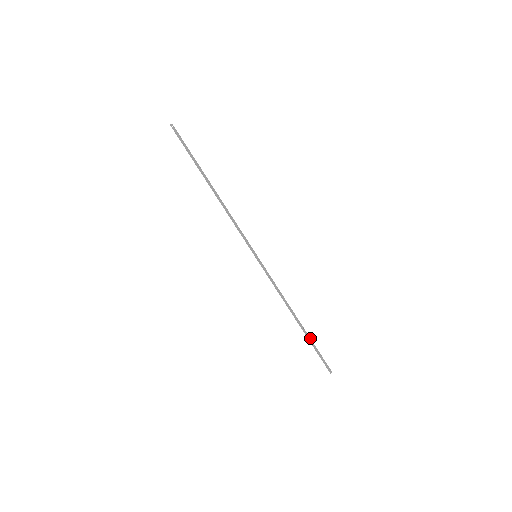
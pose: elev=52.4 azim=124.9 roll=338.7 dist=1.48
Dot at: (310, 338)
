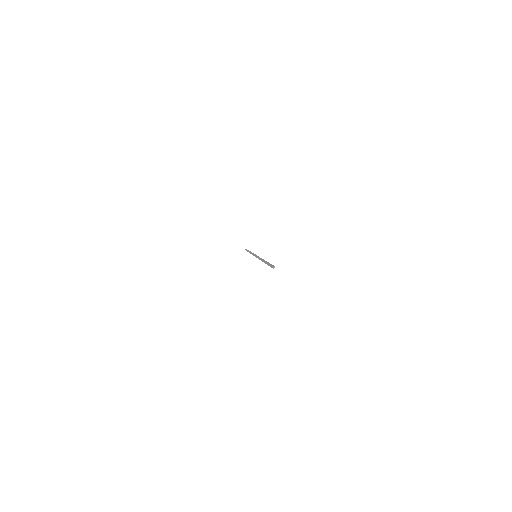
Dot at: occluded
